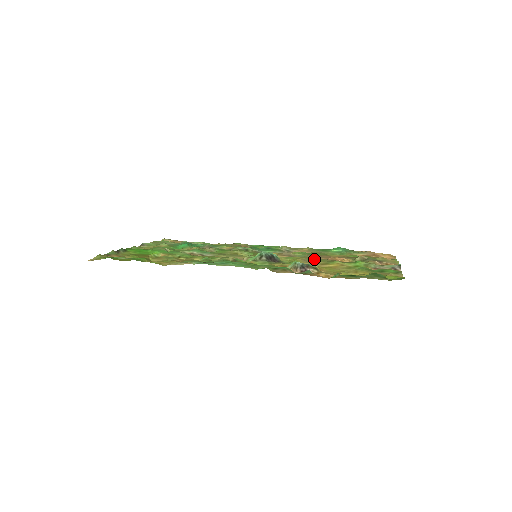
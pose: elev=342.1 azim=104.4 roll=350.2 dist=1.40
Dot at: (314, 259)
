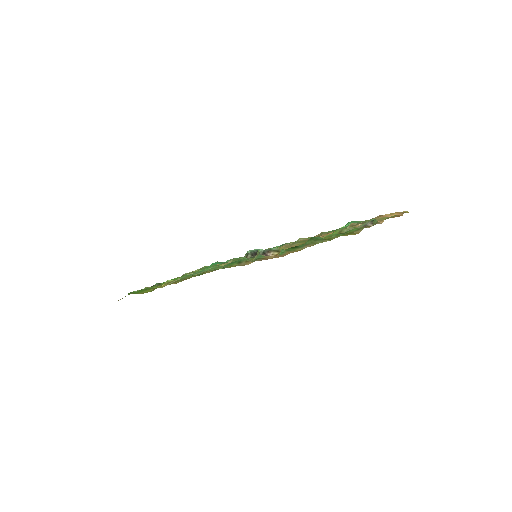
Dot at: (298, 242)
